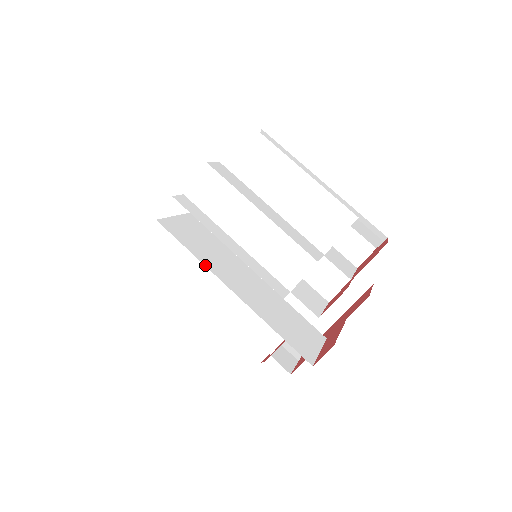
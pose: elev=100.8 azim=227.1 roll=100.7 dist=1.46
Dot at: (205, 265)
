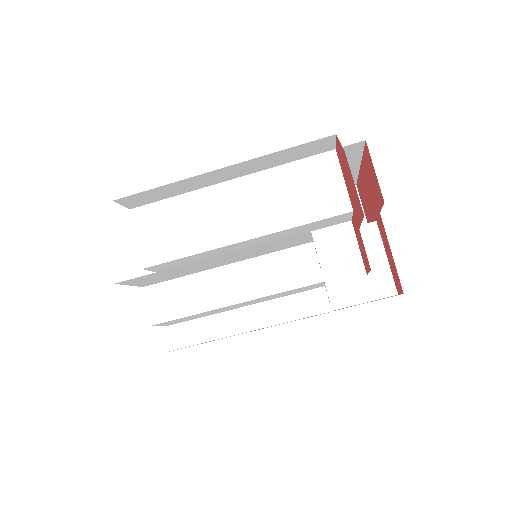
Dot at: occluded
